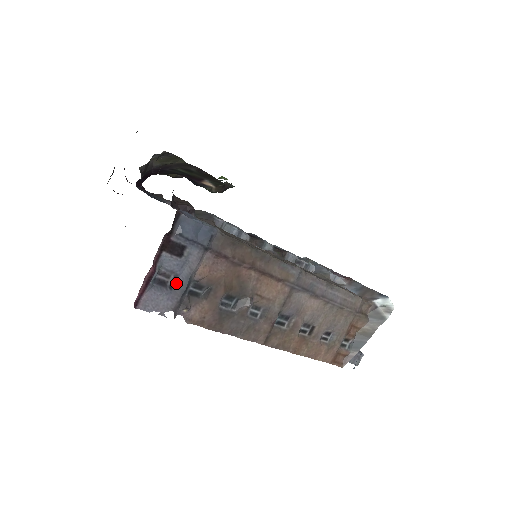
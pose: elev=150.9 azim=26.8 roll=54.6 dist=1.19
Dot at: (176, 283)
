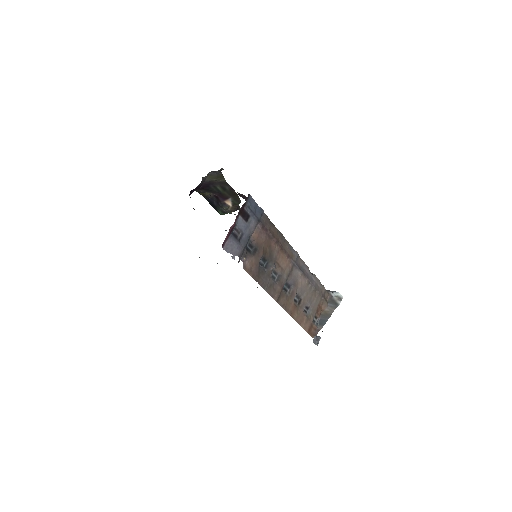
Dot at: (242, 239)
